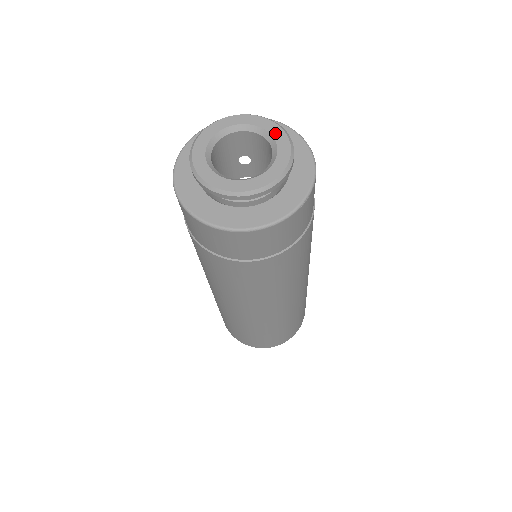
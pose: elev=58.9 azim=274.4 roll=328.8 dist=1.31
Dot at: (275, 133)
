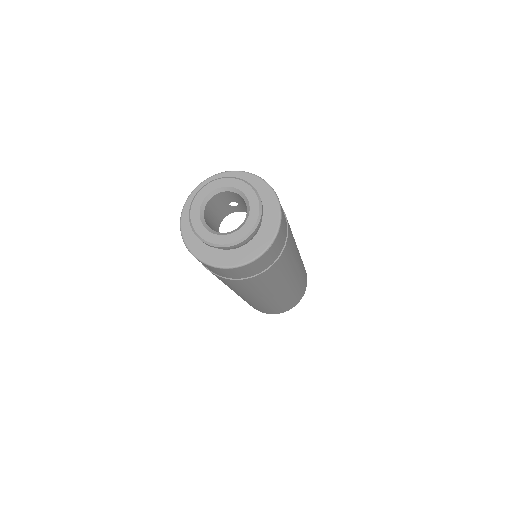
Dot at: (249, 195)
